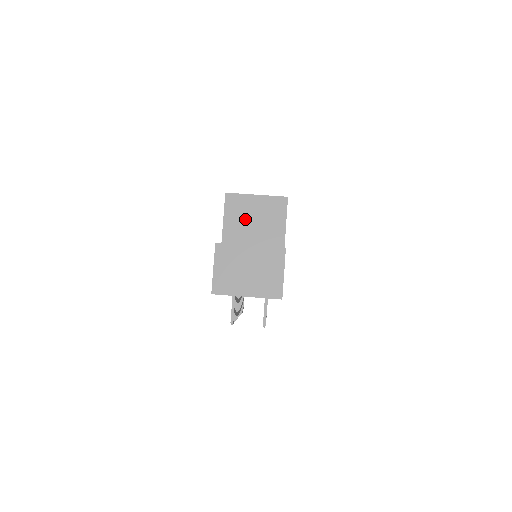
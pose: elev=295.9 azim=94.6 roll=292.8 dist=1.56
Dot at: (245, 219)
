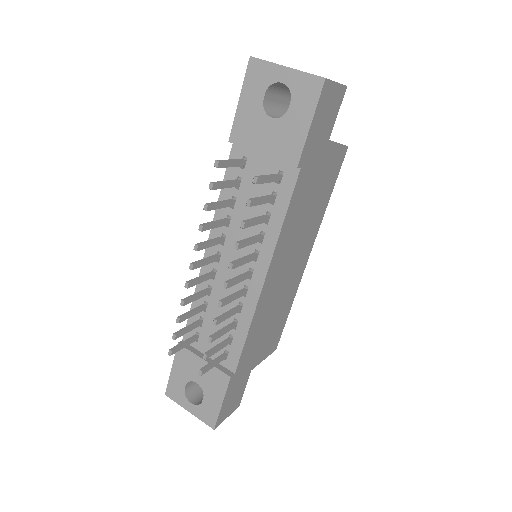
Dot at: occluded
